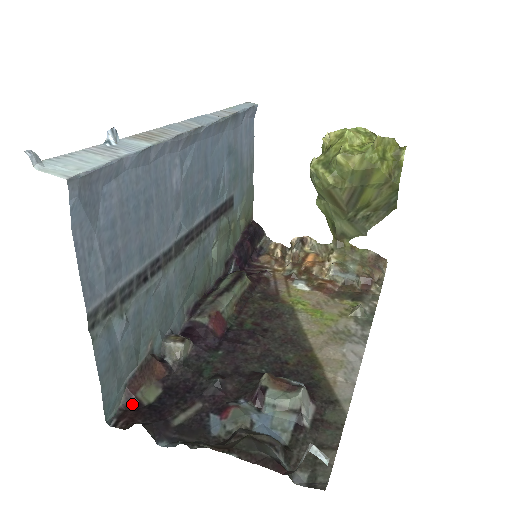
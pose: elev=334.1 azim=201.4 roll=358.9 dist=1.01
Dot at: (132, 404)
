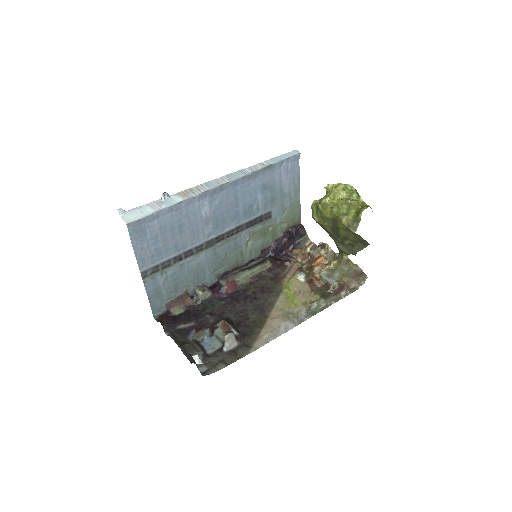
Dot at: (167, 313)
